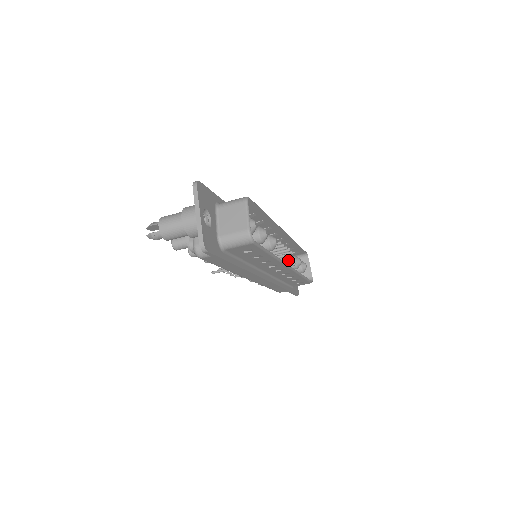
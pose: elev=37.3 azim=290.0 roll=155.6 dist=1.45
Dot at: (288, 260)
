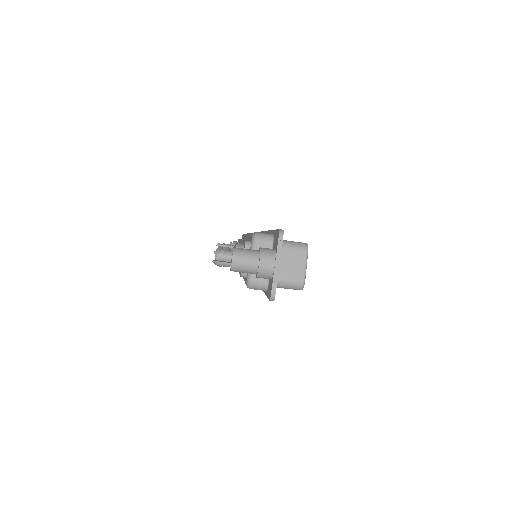
Dot at: occluded
